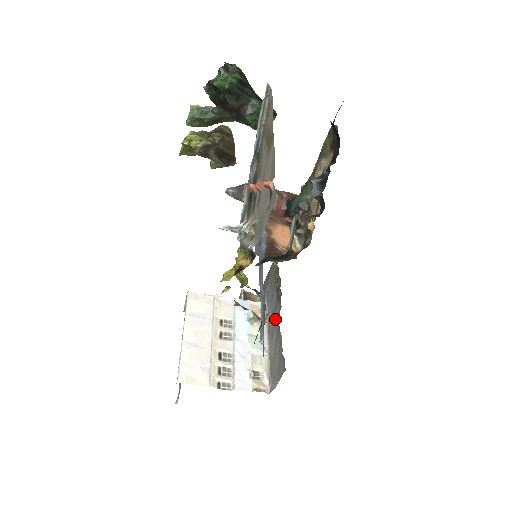
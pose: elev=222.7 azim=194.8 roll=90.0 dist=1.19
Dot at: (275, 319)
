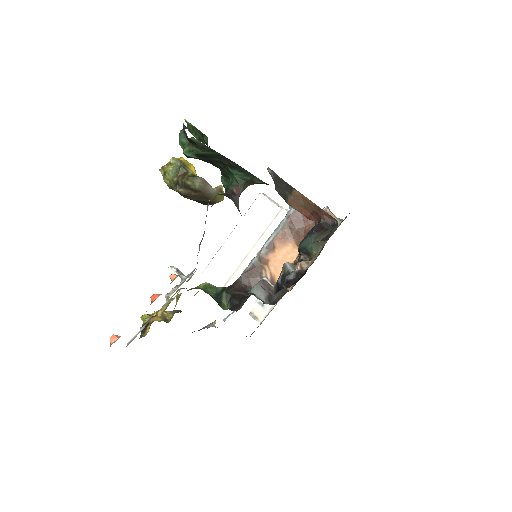
Dot at: occluded
